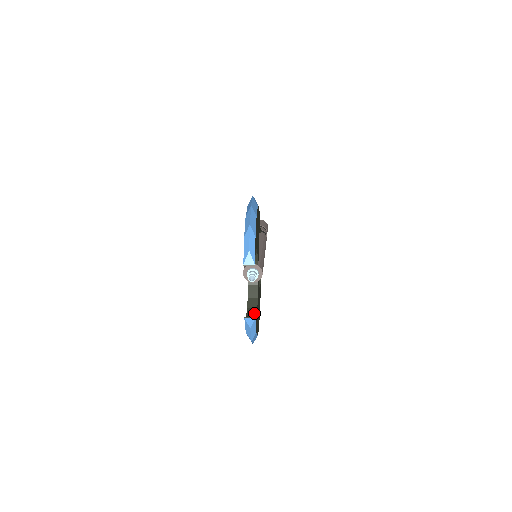
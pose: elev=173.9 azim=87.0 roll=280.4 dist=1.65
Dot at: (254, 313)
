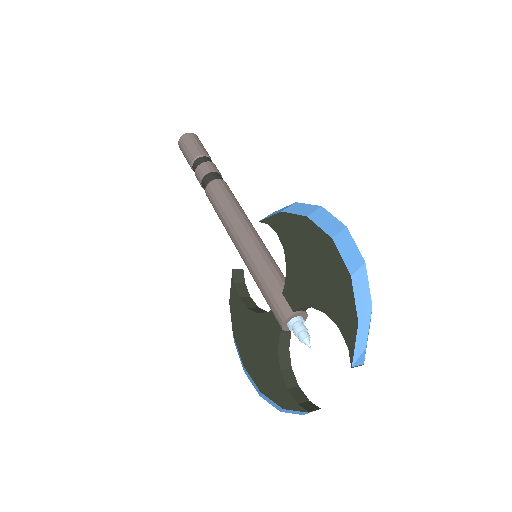
Dot at: (293, 380)
